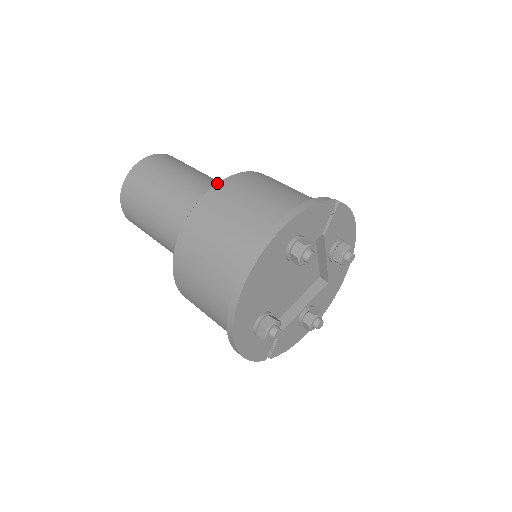
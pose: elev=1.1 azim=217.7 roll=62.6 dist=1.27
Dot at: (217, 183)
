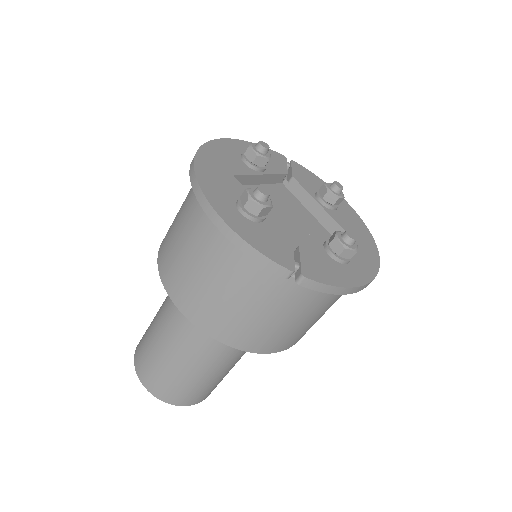
Dot at: occluded
